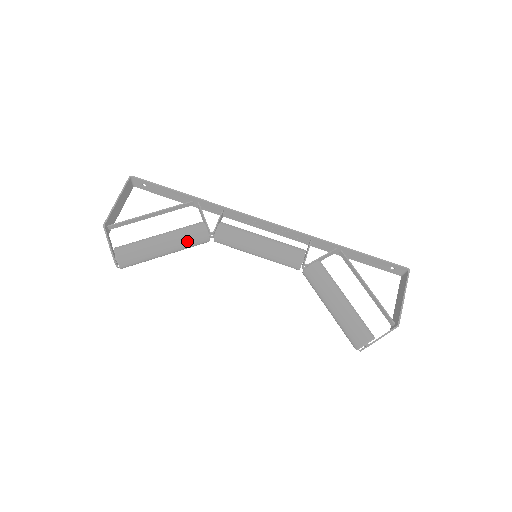
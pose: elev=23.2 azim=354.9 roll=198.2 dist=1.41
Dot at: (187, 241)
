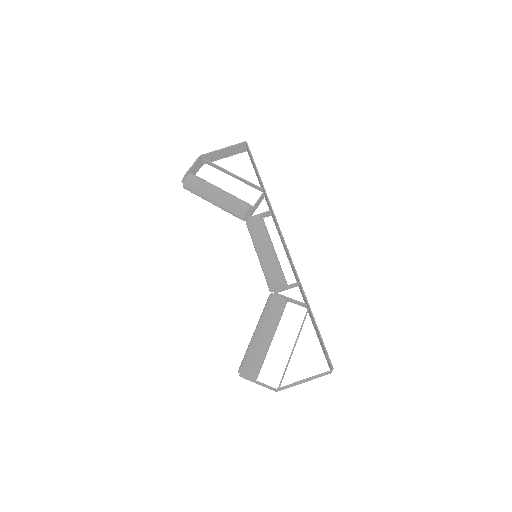
Dot at: (229, 207)
